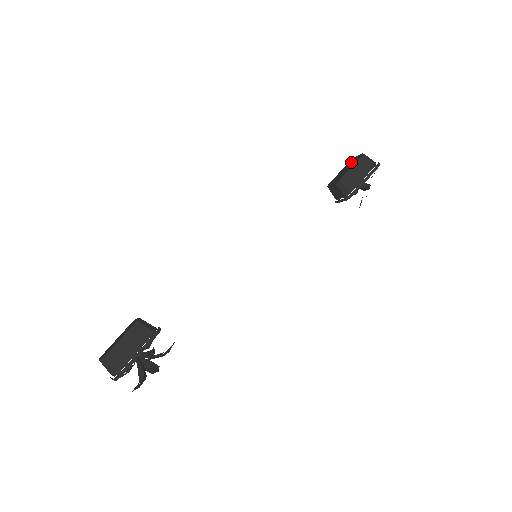
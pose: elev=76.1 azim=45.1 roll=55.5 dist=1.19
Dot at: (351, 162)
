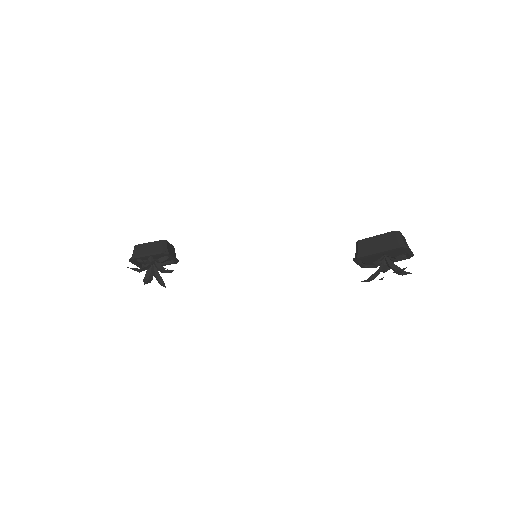
Dot at: occluded
